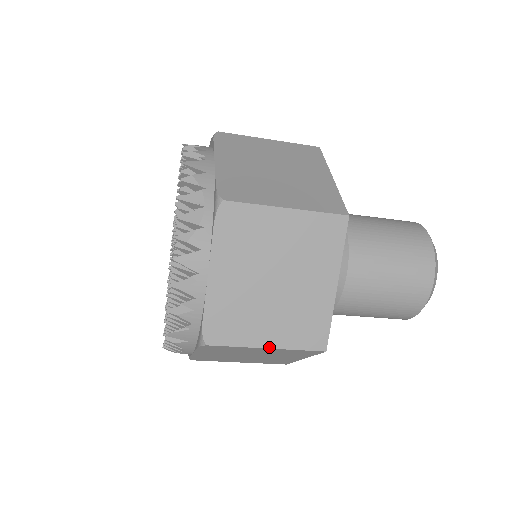
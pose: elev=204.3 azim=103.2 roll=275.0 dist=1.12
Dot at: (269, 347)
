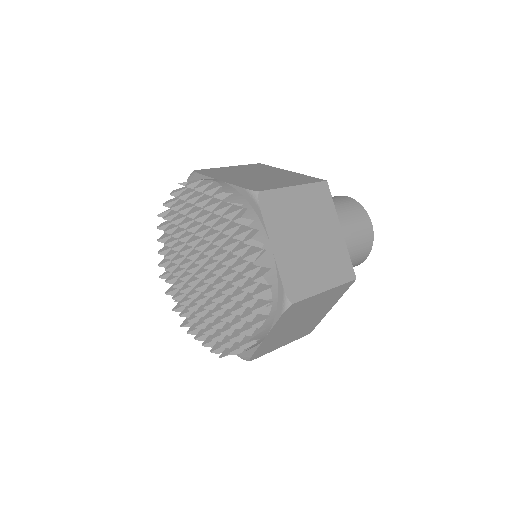
Dot at: occluded
